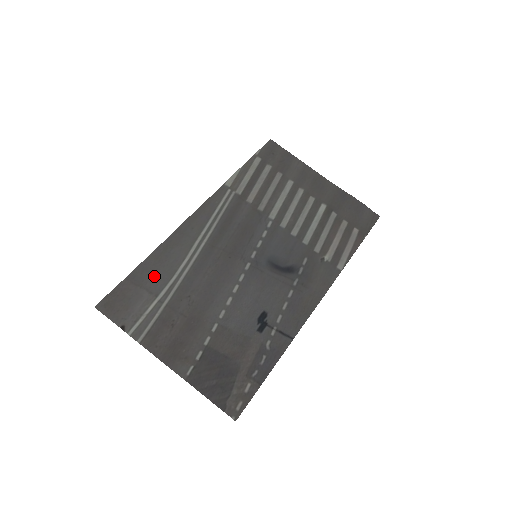
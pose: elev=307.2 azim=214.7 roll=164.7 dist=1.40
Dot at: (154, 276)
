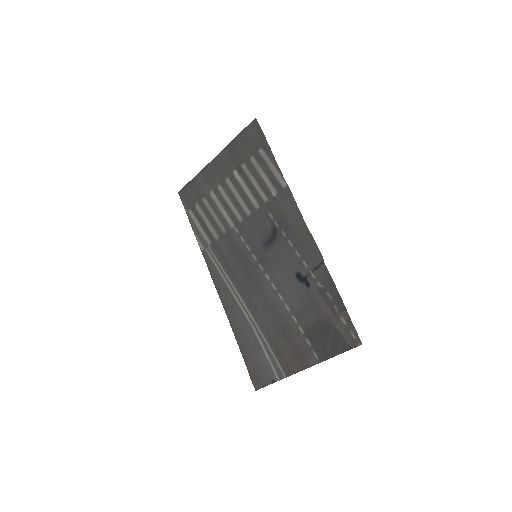
Dot at: (248, 341)
